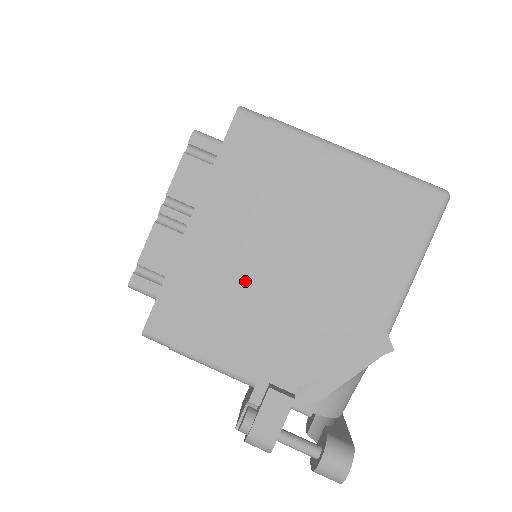
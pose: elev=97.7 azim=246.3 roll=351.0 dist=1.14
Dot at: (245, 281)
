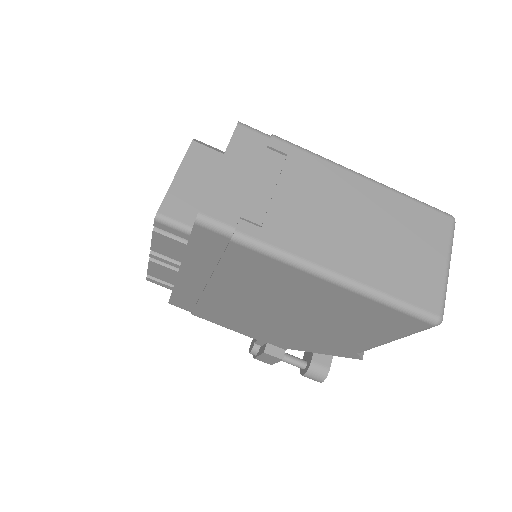
Dot at: (237, 309)
